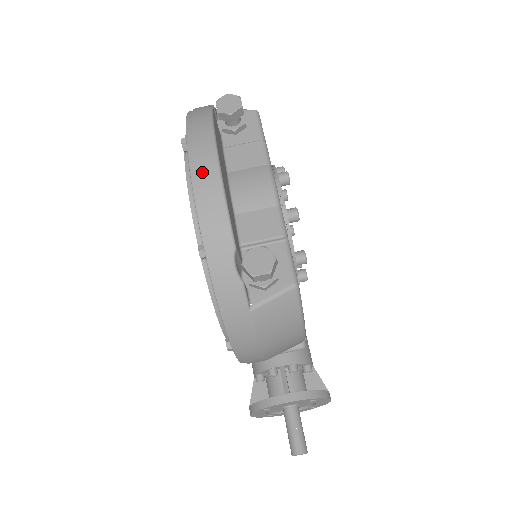
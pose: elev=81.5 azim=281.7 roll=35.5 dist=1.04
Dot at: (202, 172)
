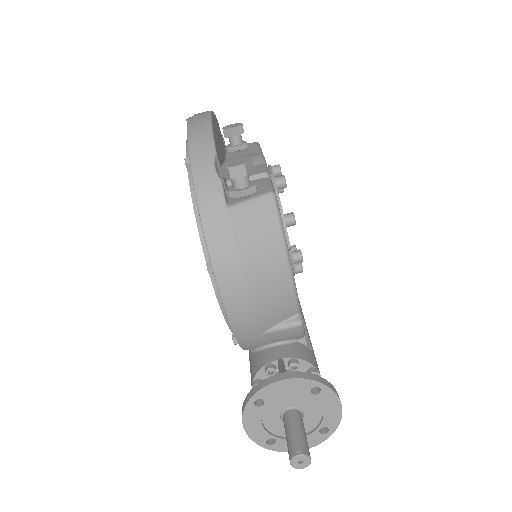
Dot at: (196, 118)
